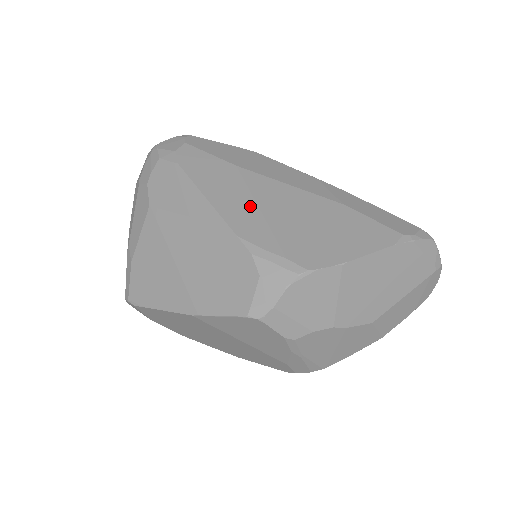
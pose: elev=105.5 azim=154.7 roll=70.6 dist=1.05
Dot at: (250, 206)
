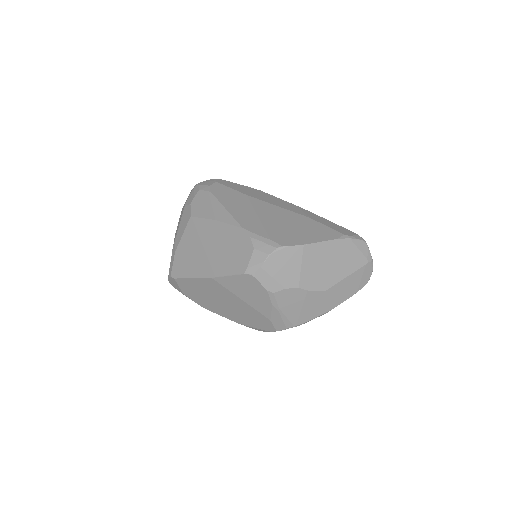
Dot at: (252, 215)
